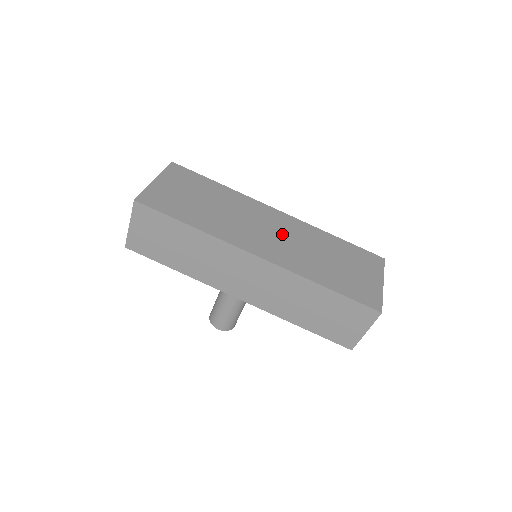
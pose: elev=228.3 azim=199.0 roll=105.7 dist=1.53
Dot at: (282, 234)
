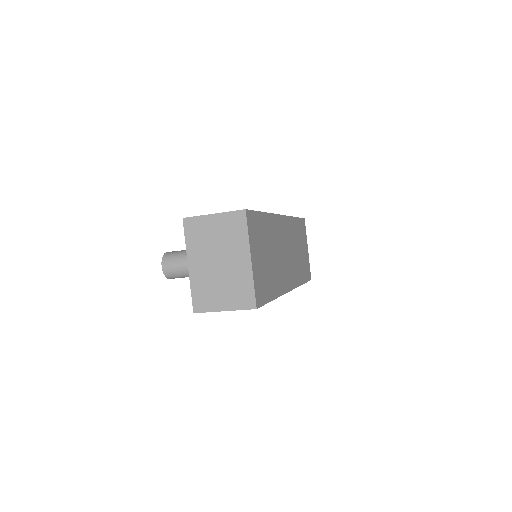
Dot at: (289, 248)
